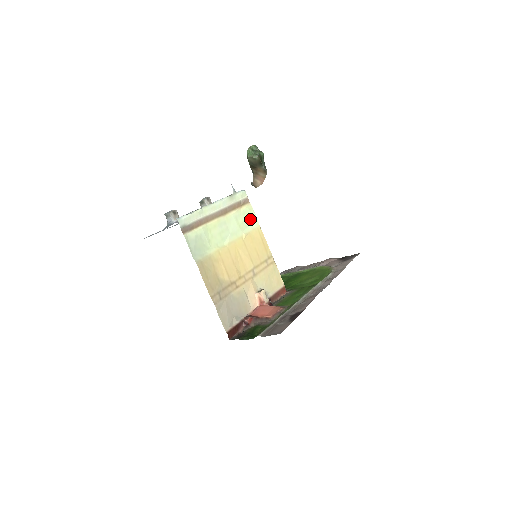
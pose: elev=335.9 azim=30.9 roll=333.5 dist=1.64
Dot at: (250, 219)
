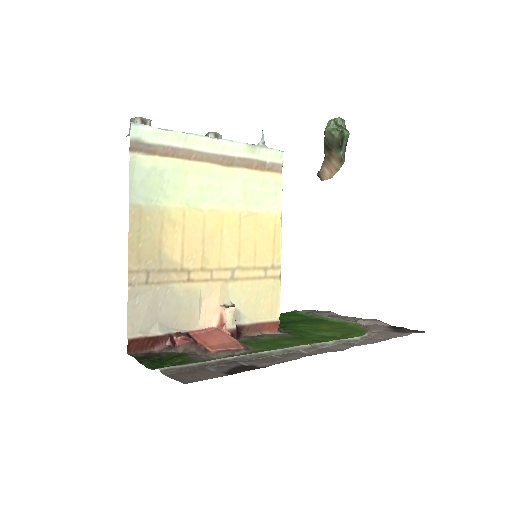
Dot at: (270, 196)
